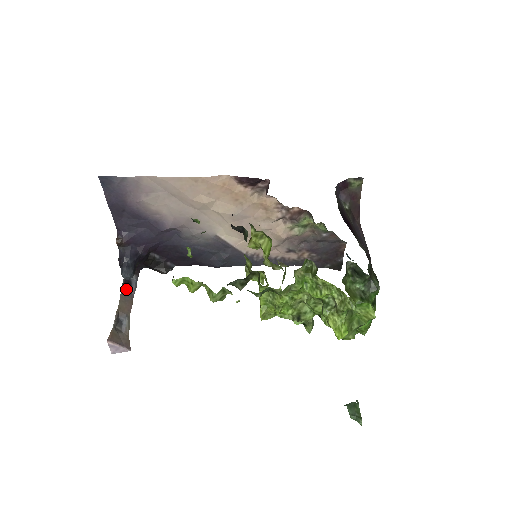
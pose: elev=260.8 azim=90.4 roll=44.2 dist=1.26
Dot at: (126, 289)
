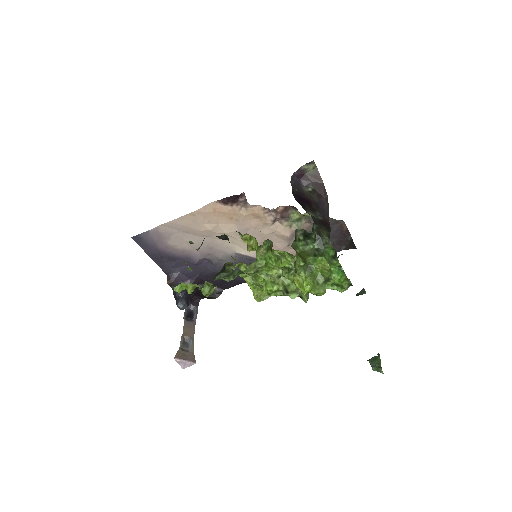
Dot at: (189, 319)
